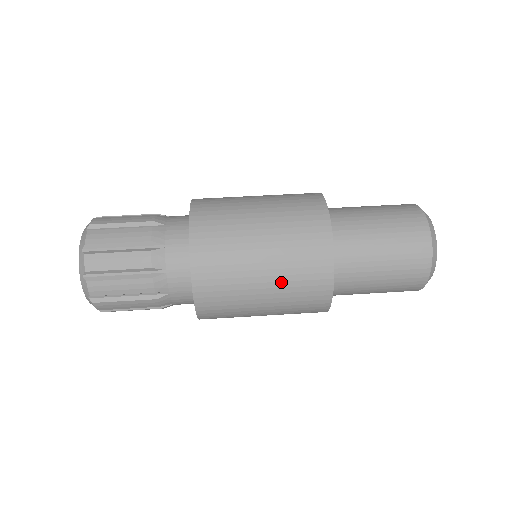
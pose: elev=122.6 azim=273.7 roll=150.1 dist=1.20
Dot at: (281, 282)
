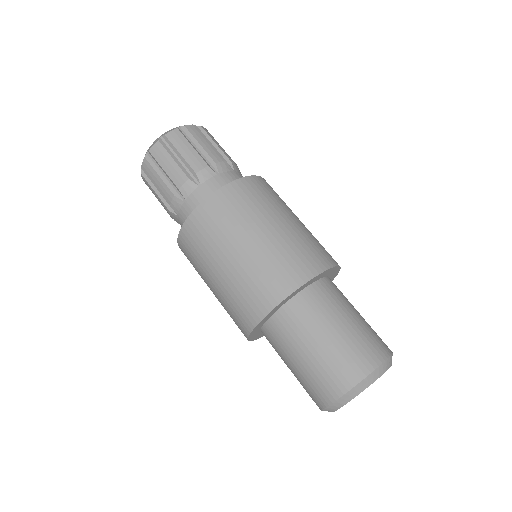
Dot at: (247, 265)
